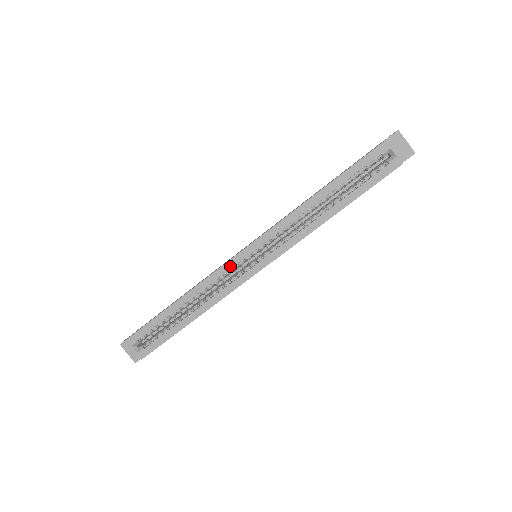
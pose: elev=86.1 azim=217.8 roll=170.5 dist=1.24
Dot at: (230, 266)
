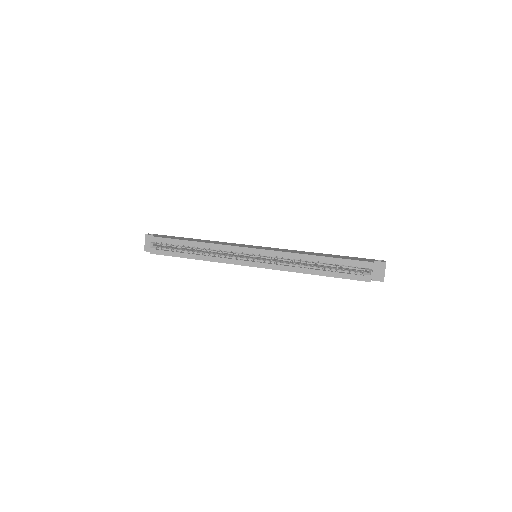
Dot at: (237, 250)
